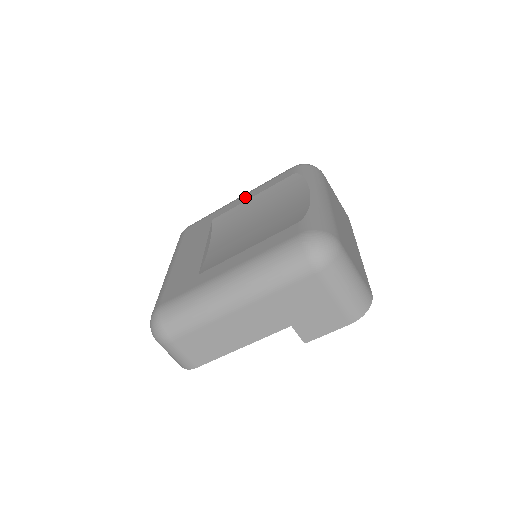
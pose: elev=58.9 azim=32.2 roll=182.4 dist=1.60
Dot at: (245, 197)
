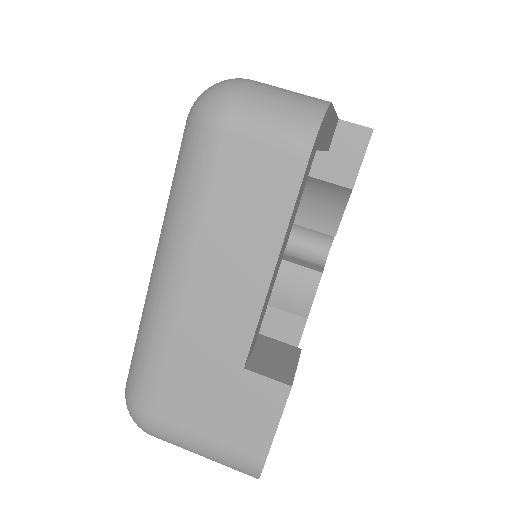
Dot at: occluded
